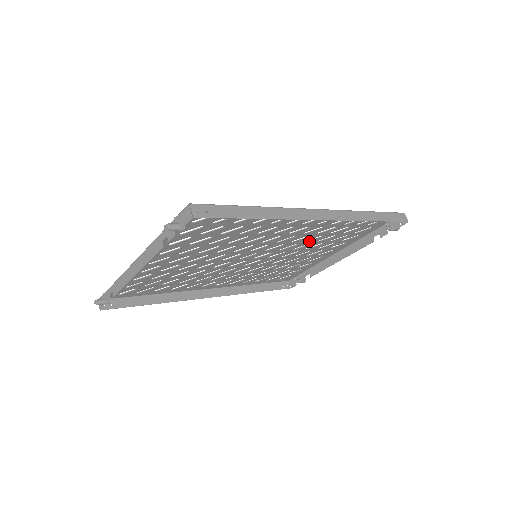
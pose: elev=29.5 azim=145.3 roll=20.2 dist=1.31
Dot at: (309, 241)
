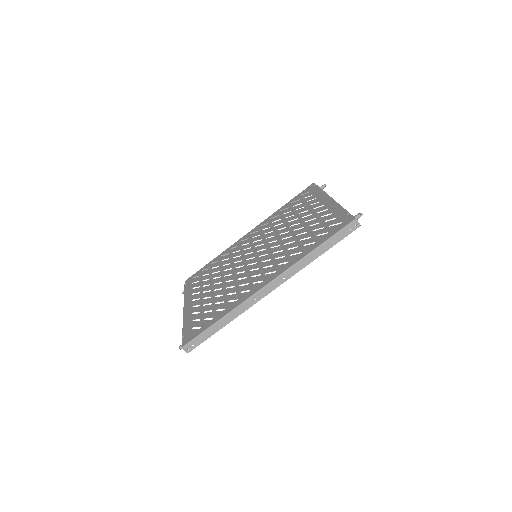
Dot at: (288, 241)
